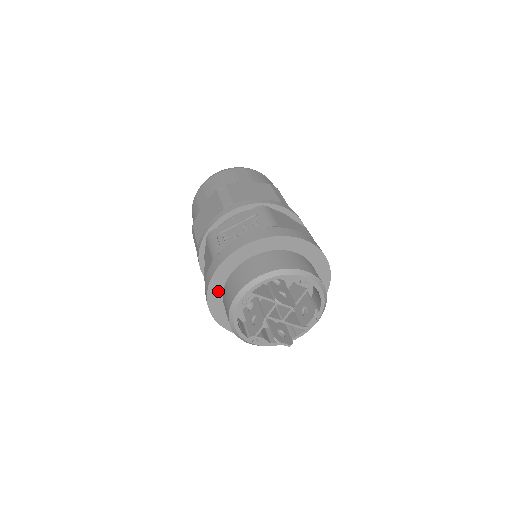
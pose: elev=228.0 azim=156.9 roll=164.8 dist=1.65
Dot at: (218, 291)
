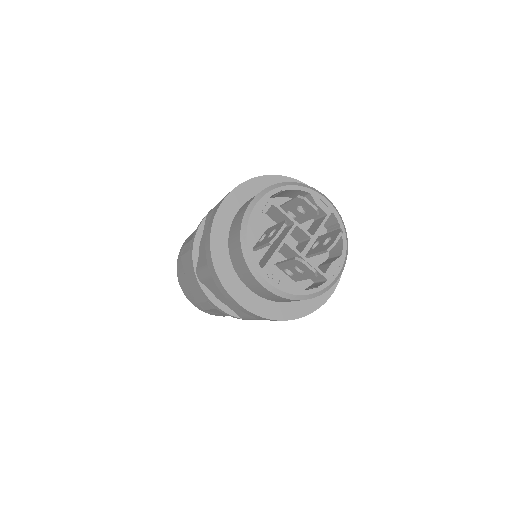
Dot at: (224, 227)
